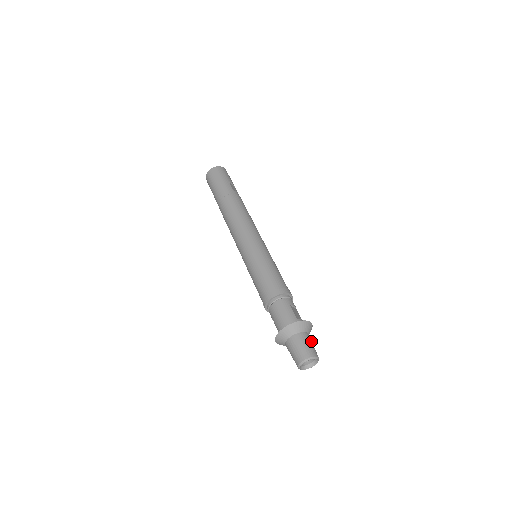
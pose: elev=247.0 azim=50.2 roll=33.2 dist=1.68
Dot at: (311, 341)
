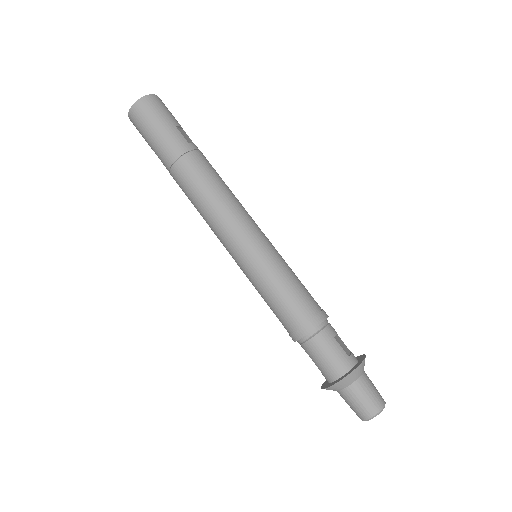
Dot at: (371, 381)
